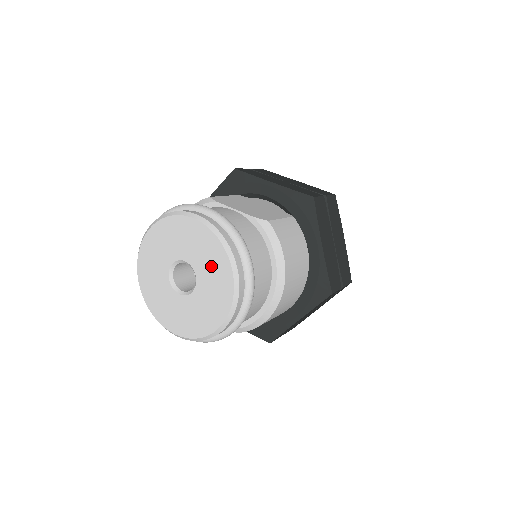
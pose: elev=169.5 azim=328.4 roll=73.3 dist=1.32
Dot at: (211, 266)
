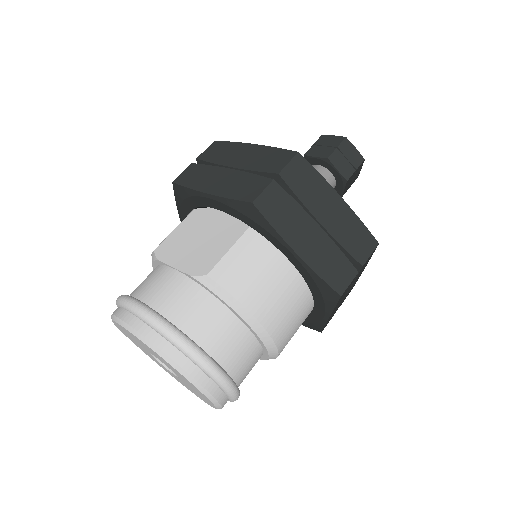
Dot at: (168, 365)
